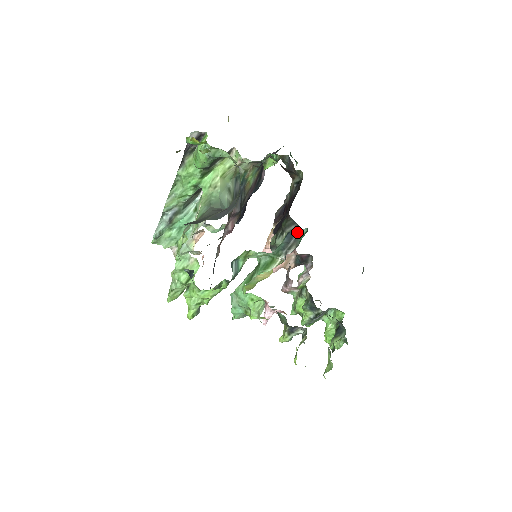
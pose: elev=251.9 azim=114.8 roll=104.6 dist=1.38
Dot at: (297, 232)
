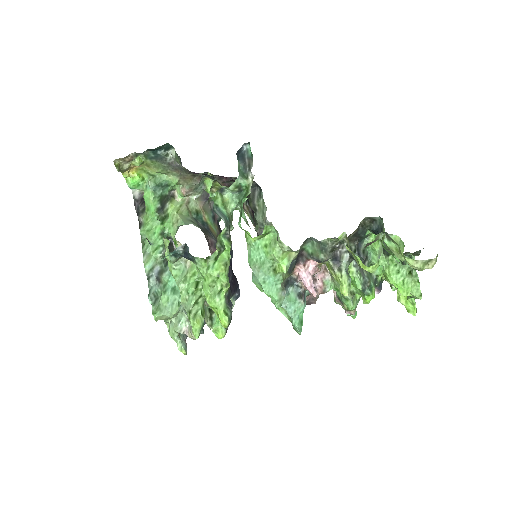
Dot at: (244, 153)
